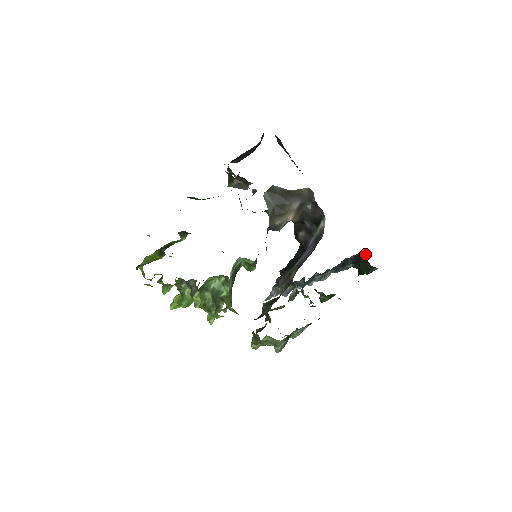
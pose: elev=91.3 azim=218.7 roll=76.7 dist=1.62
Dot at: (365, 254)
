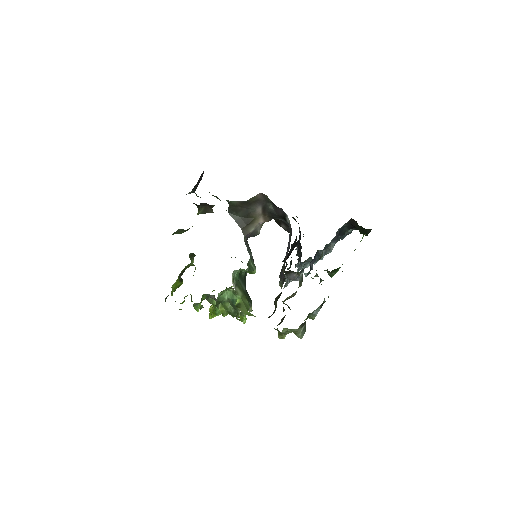
Dot at: (354, 220)
